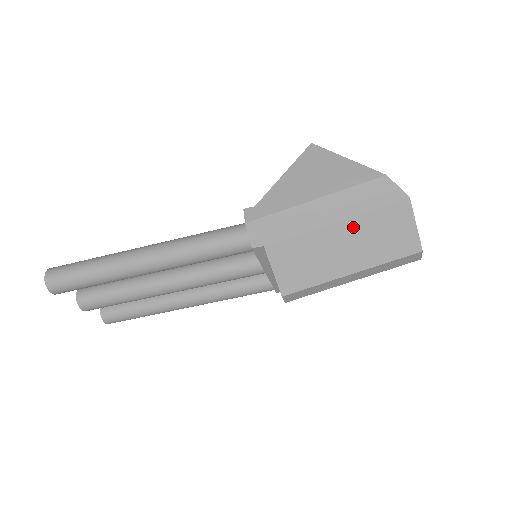
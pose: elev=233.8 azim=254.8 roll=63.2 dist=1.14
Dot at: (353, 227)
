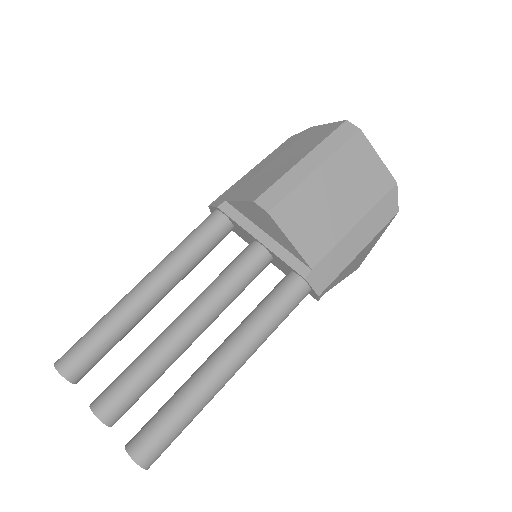
Dot at: (285, 154)
